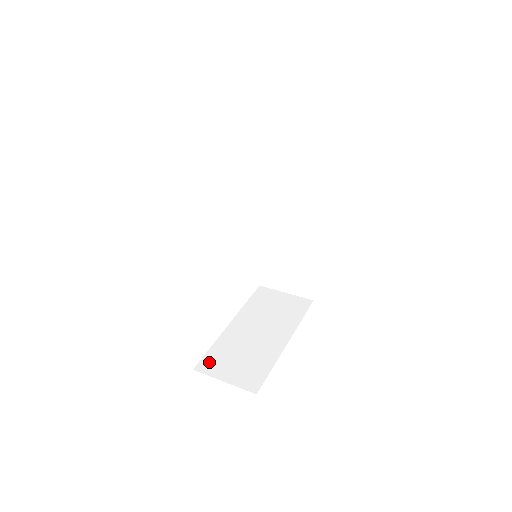
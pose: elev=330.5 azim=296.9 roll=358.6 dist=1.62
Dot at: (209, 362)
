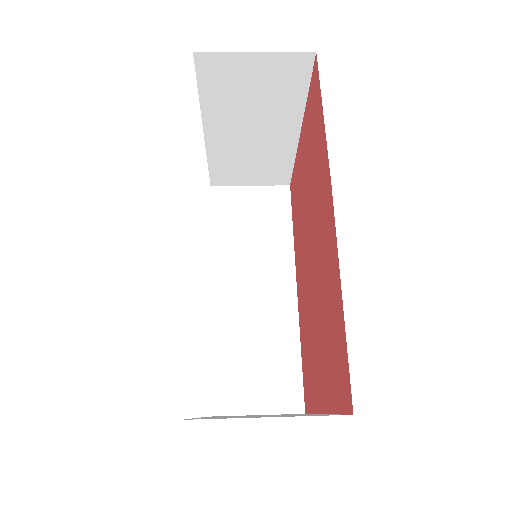
Dot at: (208, 418)
